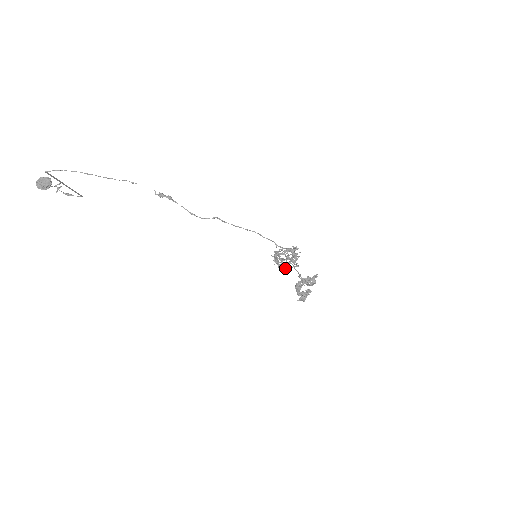
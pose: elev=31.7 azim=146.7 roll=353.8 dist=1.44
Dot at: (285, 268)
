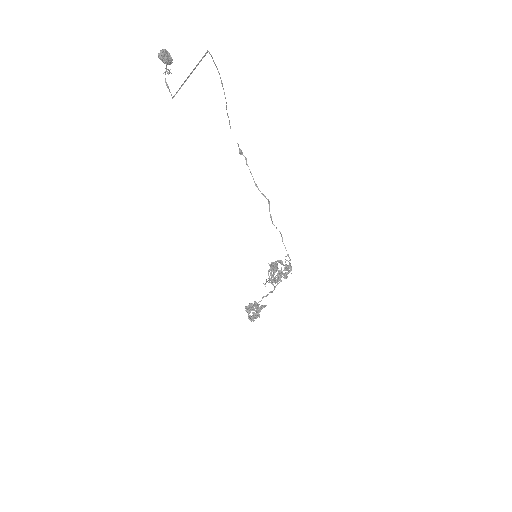
Dot at: occluded
